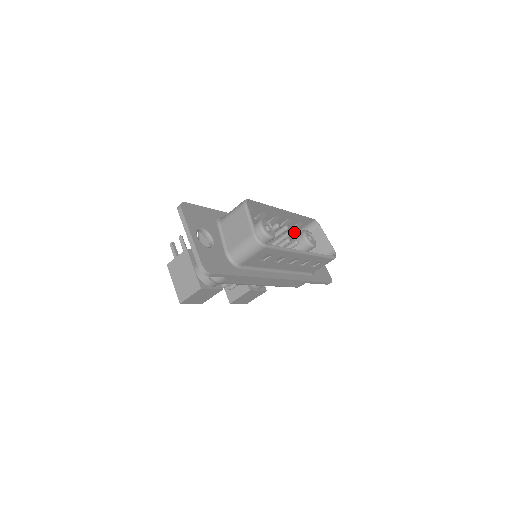
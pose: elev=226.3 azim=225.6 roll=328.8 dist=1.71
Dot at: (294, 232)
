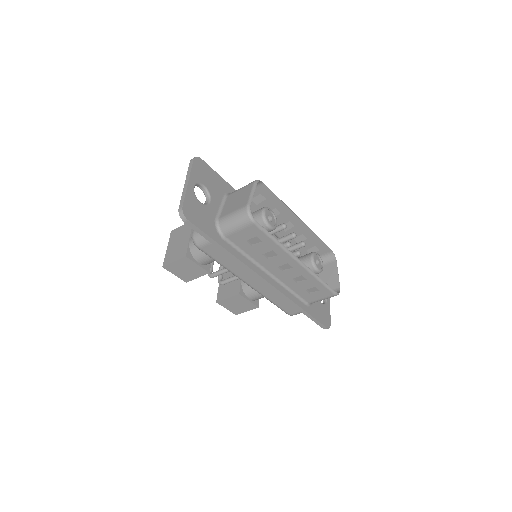
Dot at: (302, 246)
